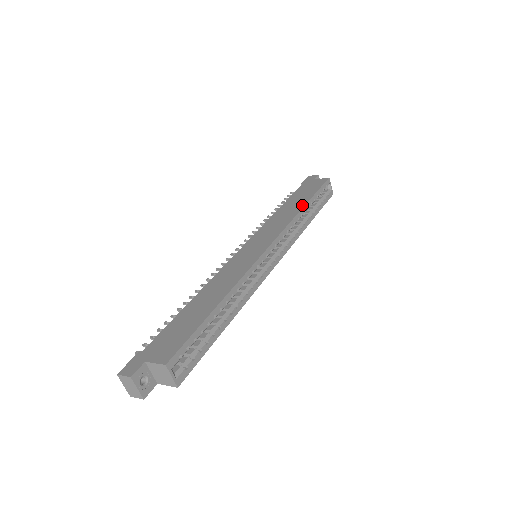
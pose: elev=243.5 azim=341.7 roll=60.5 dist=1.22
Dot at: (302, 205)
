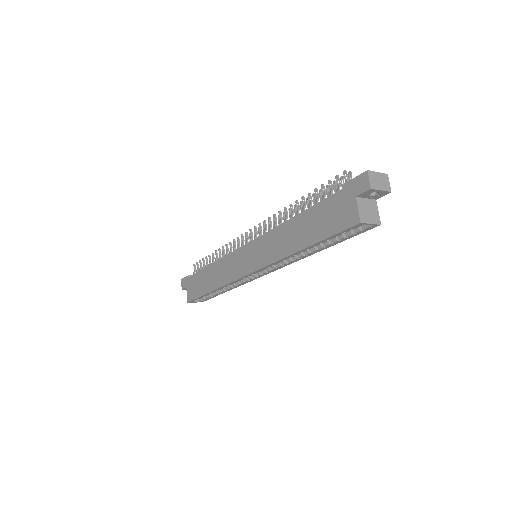
Dot at: (298, 247)
